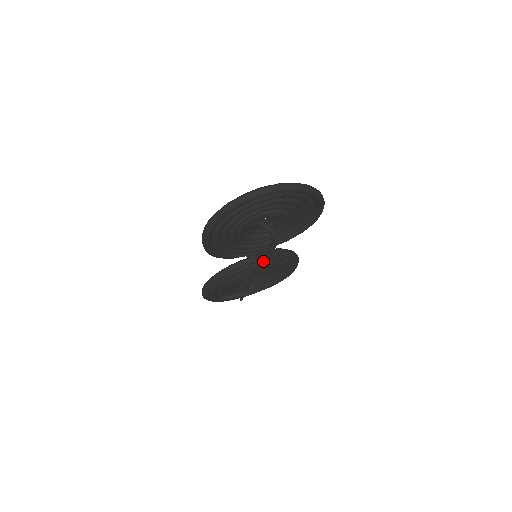
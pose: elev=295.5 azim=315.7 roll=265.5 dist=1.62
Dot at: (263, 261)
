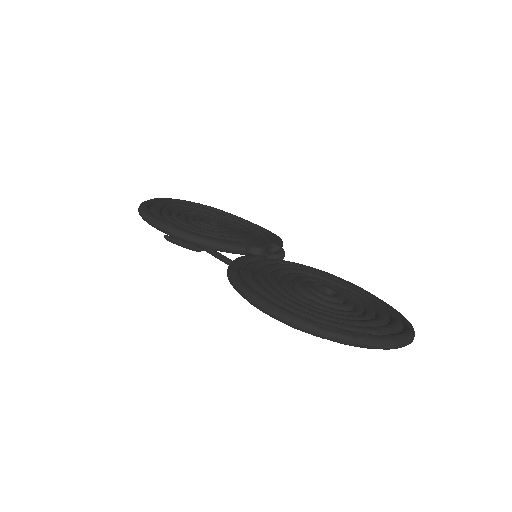
Dot at: occluded
